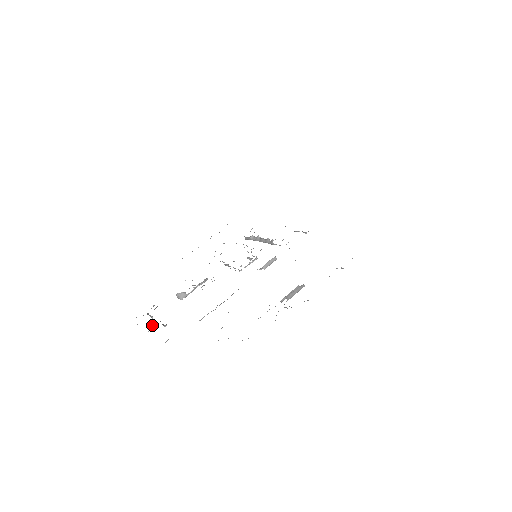
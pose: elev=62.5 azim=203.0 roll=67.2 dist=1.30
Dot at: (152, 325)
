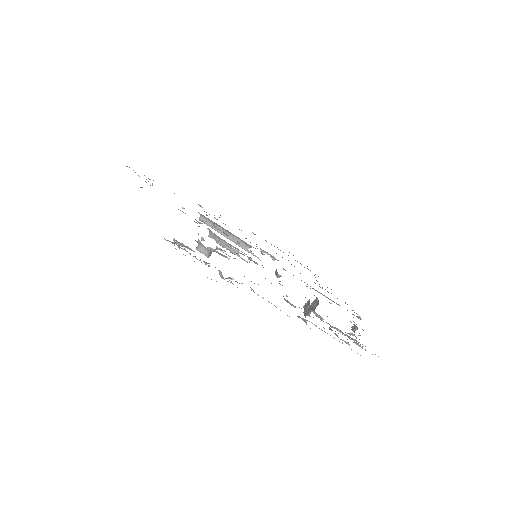
Dot at: (226, 278)
